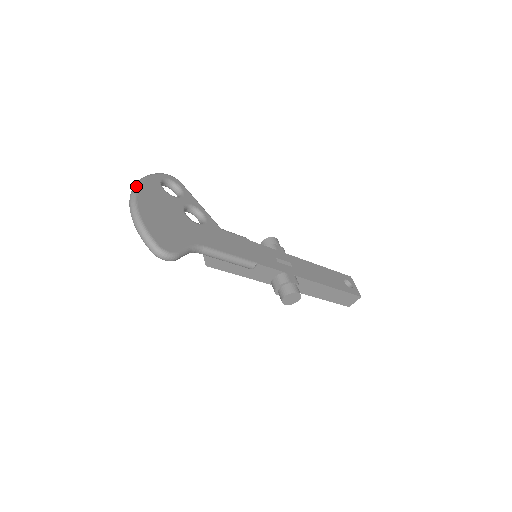
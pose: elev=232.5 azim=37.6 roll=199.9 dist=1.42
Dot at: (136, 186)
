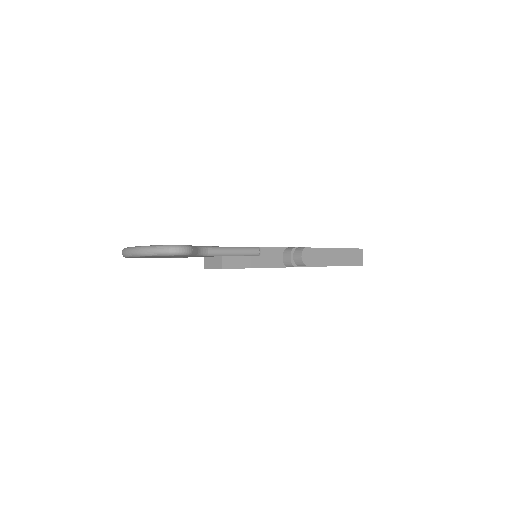
Dot at: occluded
